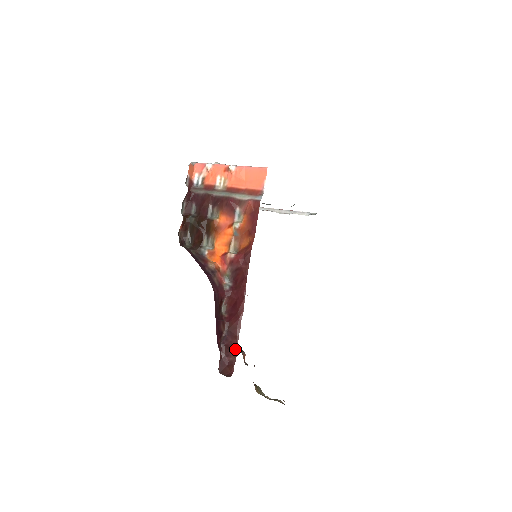
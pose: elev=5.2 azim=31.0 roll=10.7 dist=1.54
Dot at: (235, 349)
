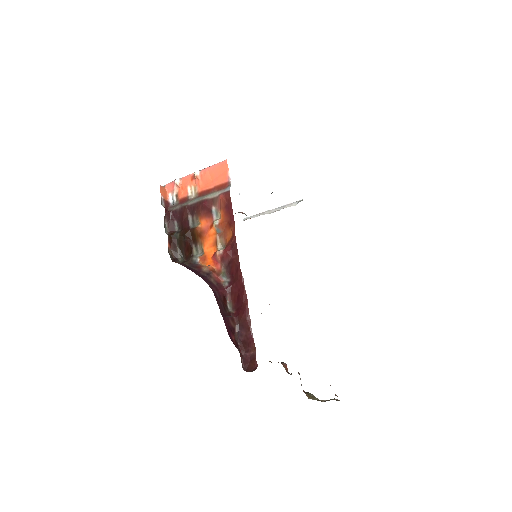
Dot at: (252, 341)
